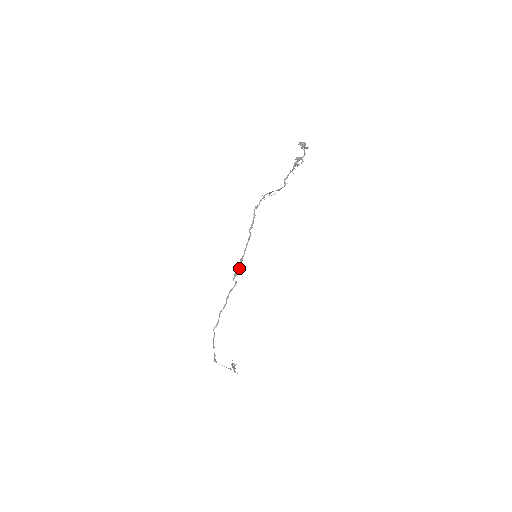
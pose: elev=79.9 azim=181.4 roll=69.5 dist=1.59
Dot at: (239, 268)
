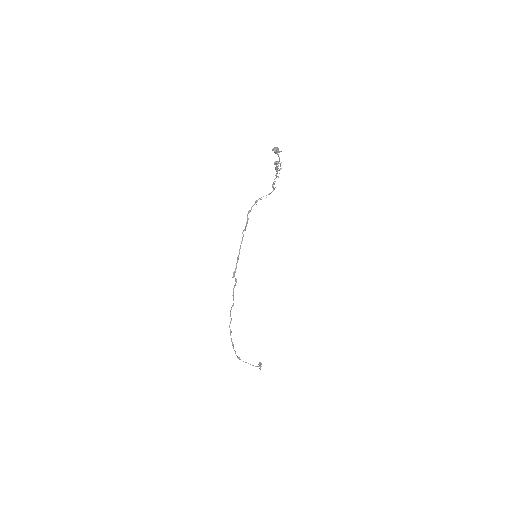
Dot at: (236, 266)
